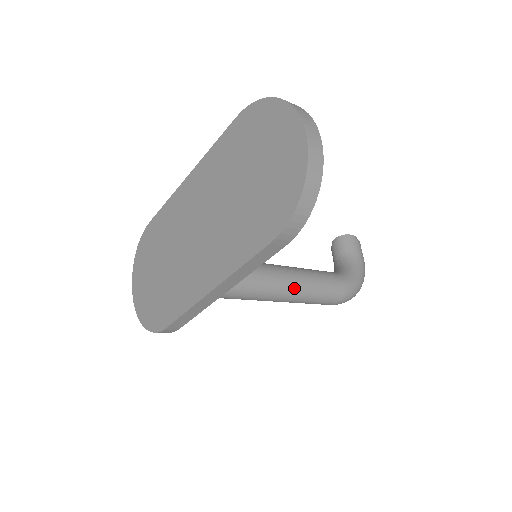
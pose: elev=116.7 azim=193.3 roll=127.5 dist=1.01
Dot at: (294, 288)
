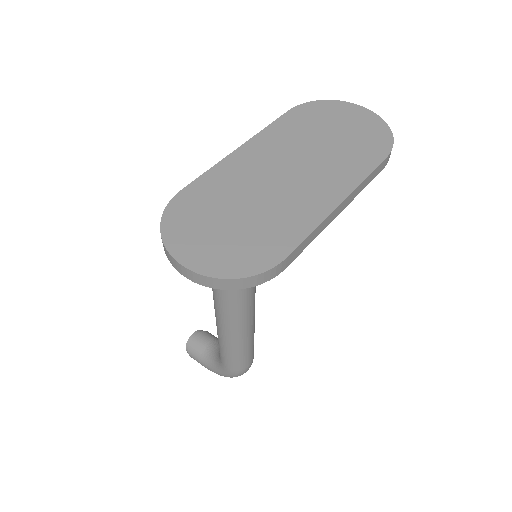
Dot at: occluded
